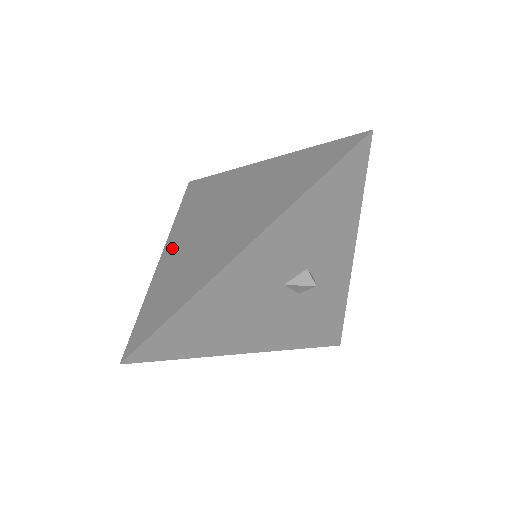
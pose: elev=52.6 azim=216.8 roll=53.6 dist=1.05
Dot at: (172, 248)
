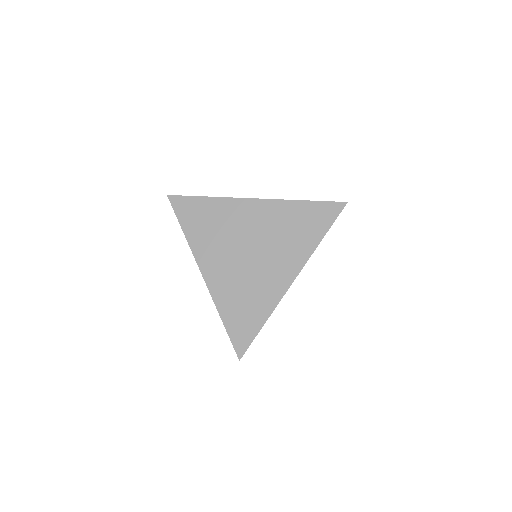
Dot at: (212, 272)
